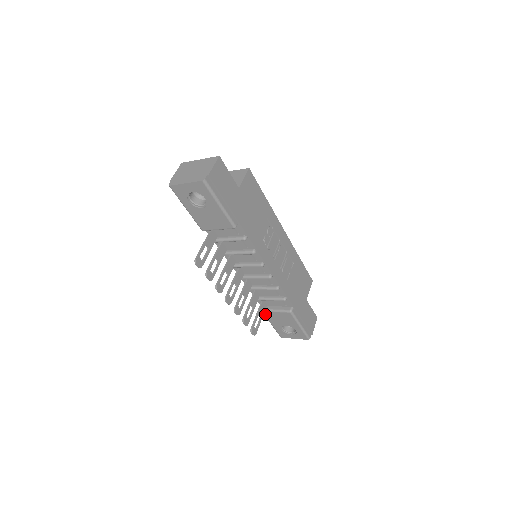
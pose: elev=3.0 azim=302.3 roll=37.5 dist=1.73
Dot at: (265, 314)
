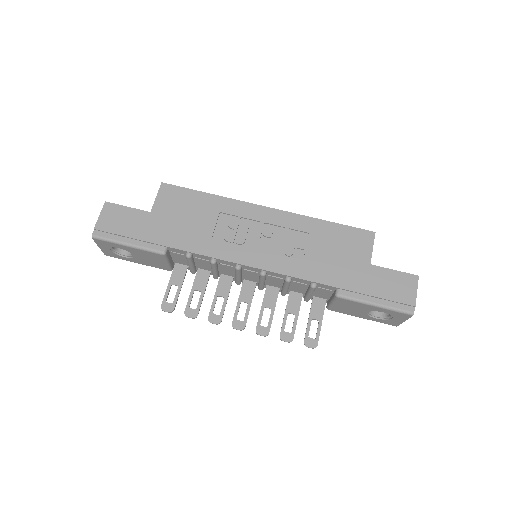
Dot at: (335, 311)
